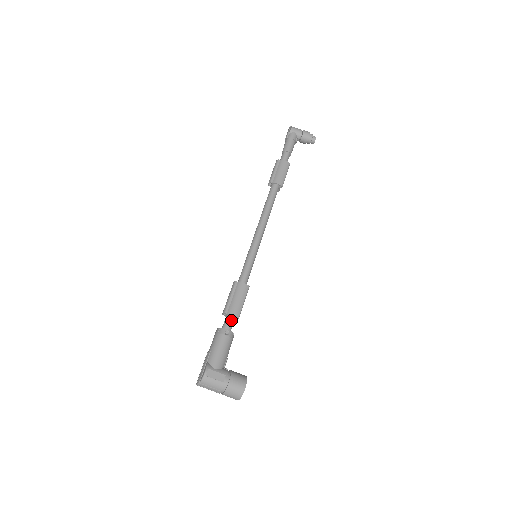
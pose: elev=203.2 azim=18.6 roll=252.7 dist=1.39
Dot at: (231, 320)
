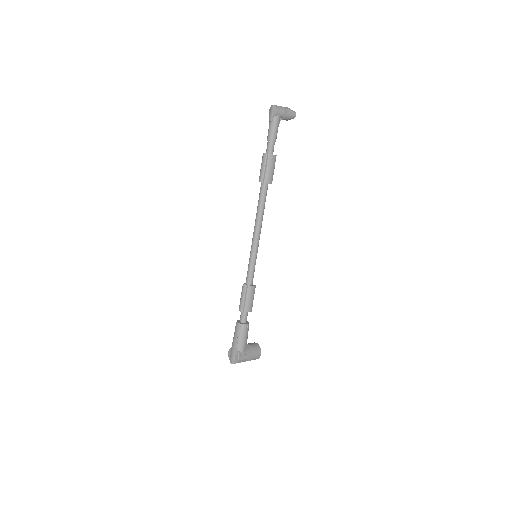
Dot at: (247, 315)
